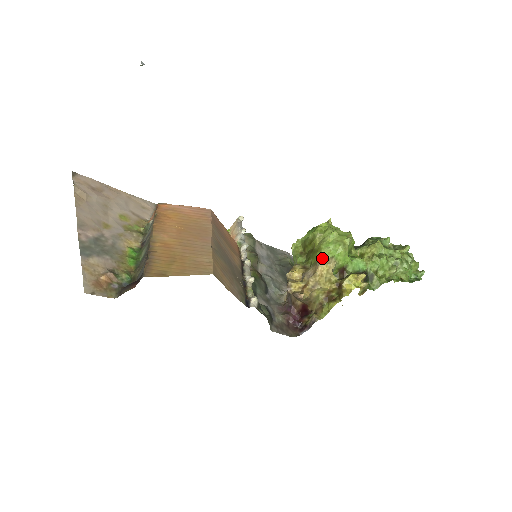
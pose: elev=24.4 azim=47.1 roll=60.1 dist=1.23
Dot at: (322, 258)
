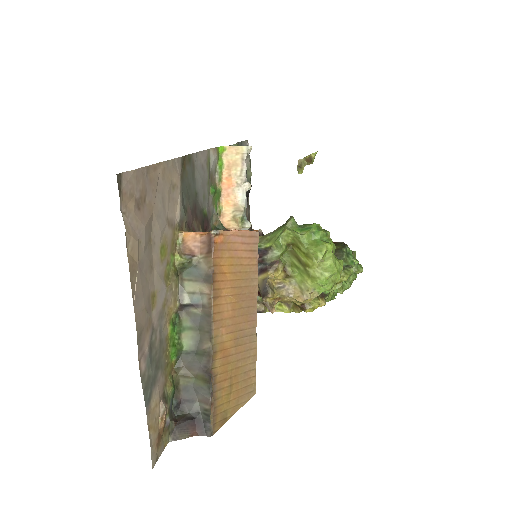
Dot at: (311, 290)
